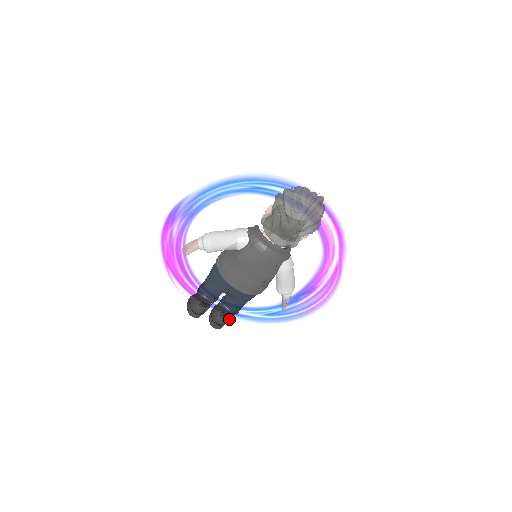
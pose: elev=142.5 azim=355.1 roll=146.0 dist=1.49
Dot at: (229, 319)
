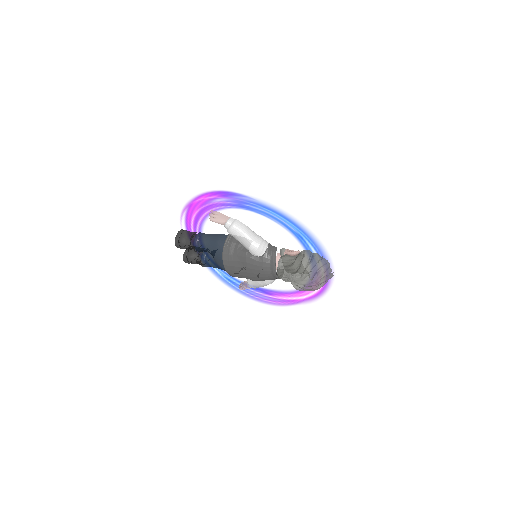
Dot at: occluded
